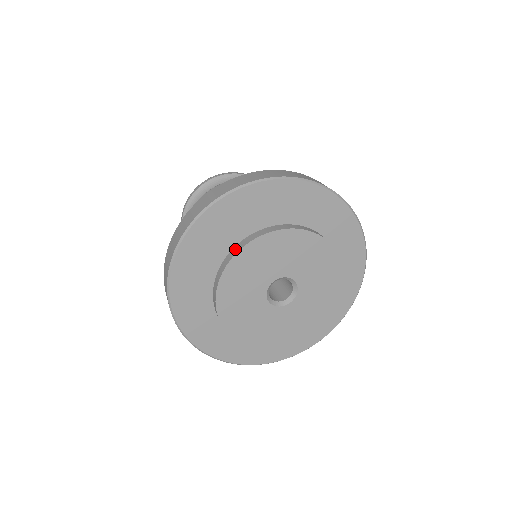
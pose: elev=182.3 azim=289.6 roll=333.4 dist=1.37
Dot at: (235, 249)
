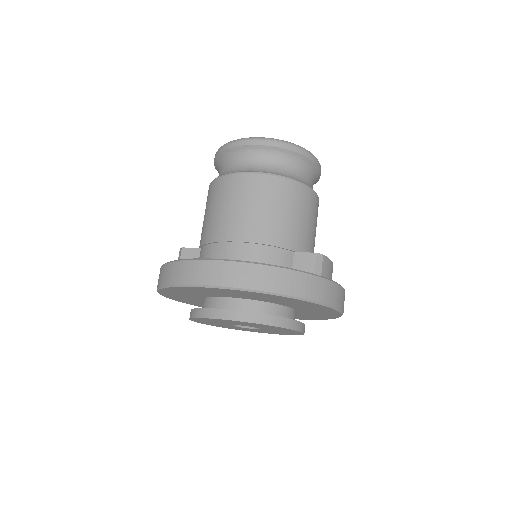
Dot at: (191, 313)
